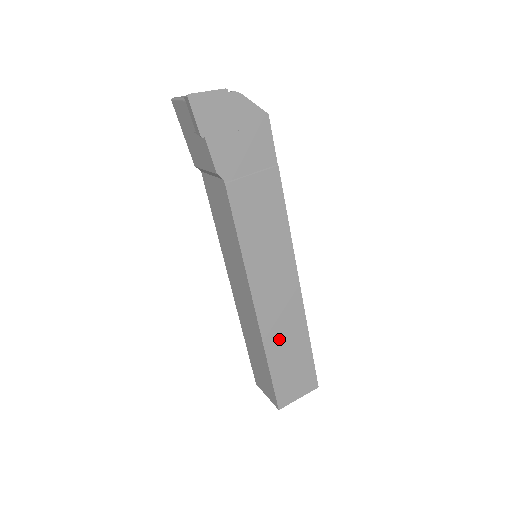
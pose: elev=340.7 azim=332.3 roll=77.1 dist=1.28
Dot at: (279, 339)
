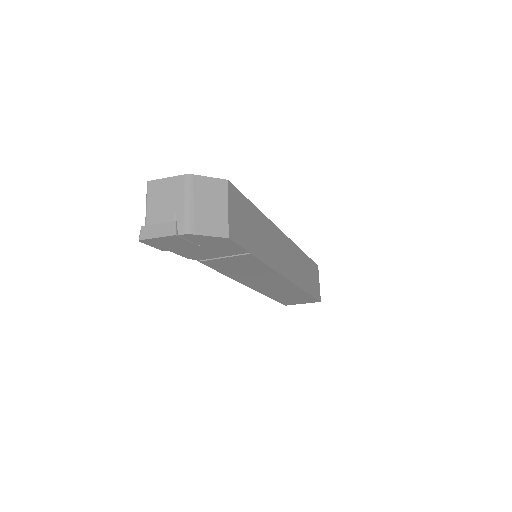
Dot at: (277, 293)
